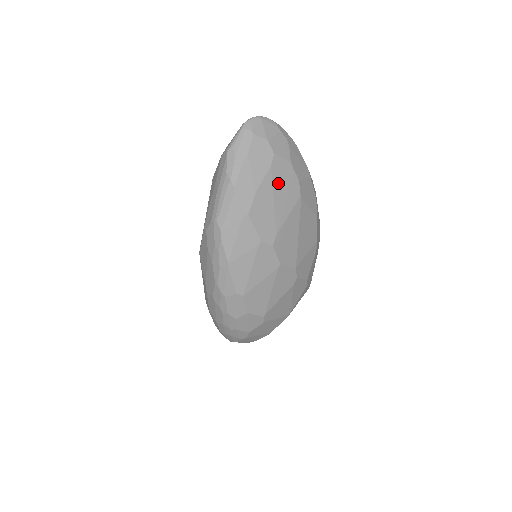
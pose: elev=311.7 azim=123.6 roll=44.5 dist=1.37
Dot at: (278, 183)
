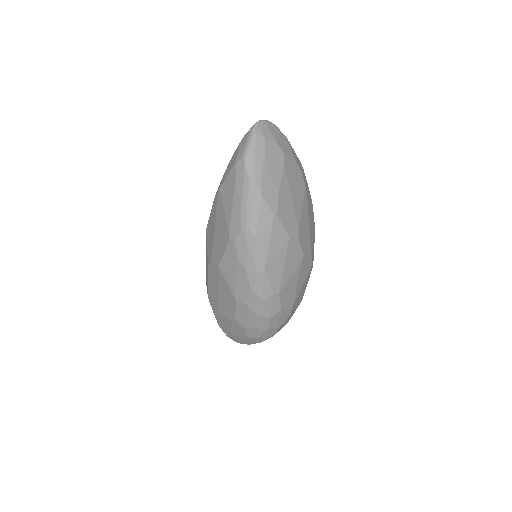
Dot at: (291, 180)
